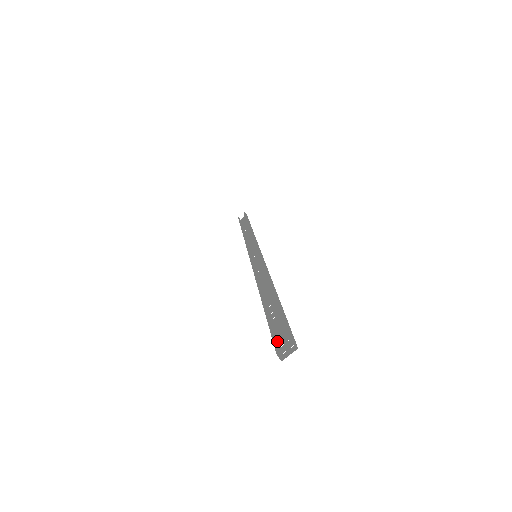
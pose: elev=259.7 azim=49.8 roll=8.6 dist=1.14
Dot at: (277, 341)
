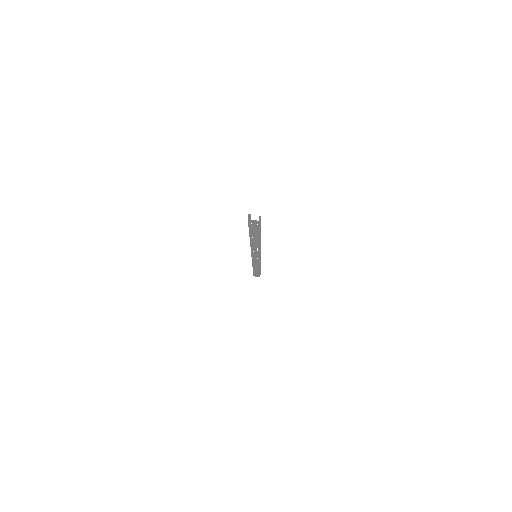
Dot at: (249, 225)
